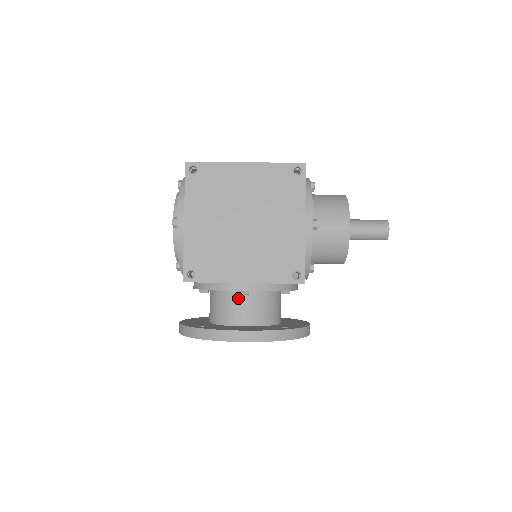
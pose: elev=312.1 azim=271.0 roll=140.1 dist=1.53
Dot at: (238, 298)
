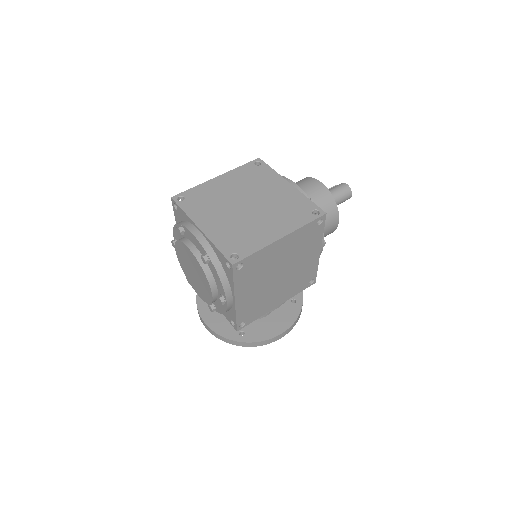
Dot at: occluded
